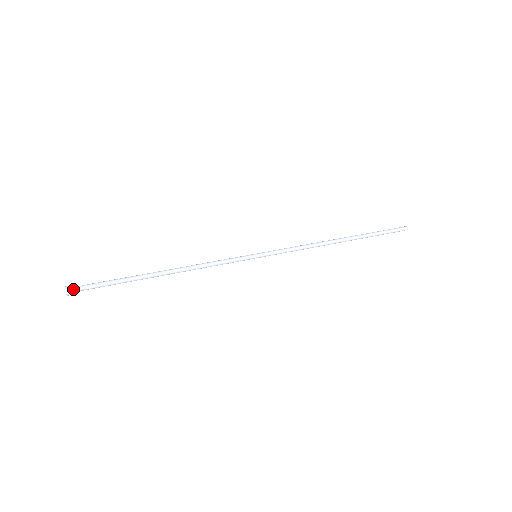
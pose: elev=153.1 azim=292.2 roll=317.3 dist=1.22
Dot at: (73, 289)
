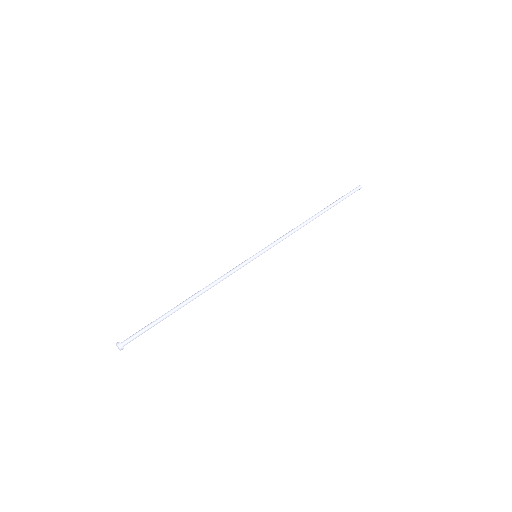
Dot at: occluded
